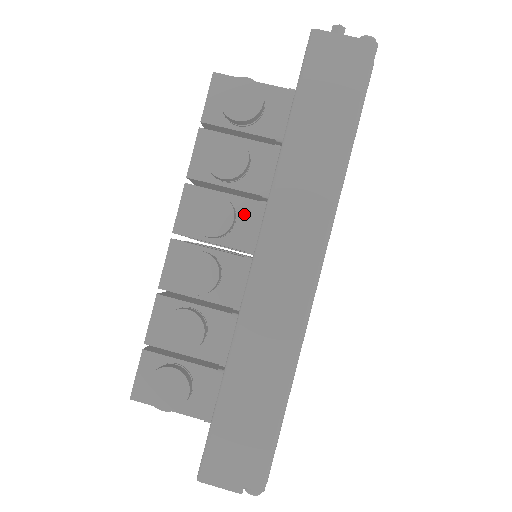
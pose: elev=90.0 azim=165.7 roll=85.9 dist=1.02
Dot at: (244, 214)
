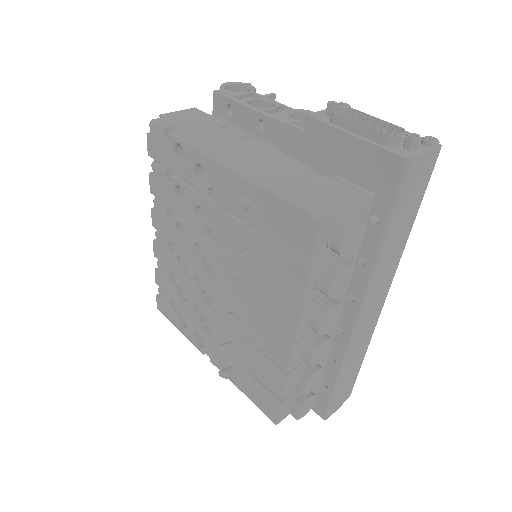
Dot at: occluded
